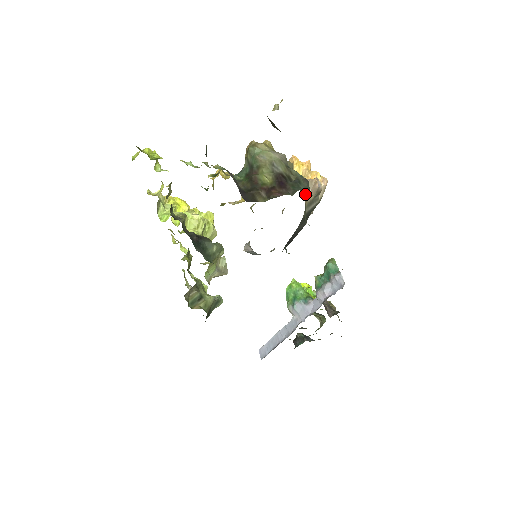
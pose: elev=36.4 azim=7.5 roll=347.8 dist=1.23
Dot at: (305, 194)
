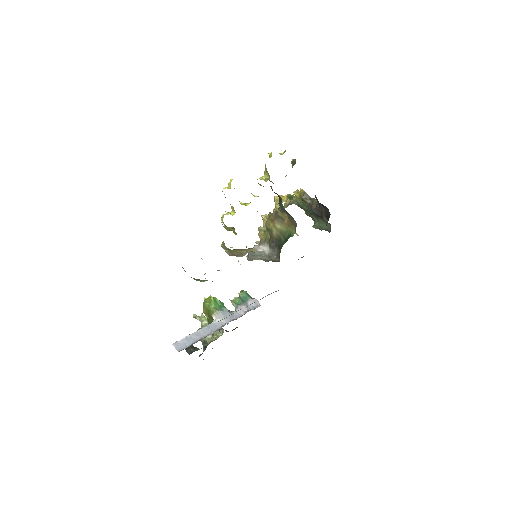
Dot at: occluded
